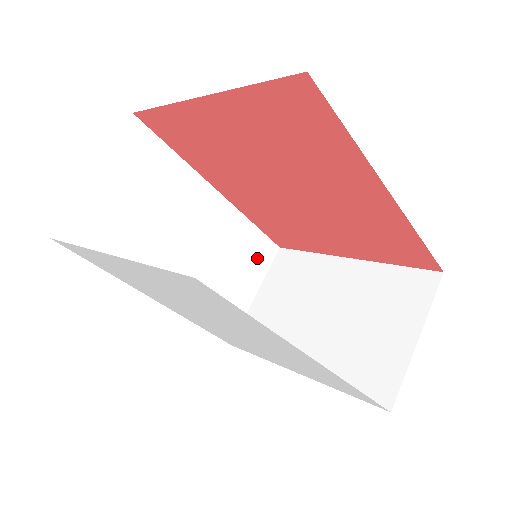
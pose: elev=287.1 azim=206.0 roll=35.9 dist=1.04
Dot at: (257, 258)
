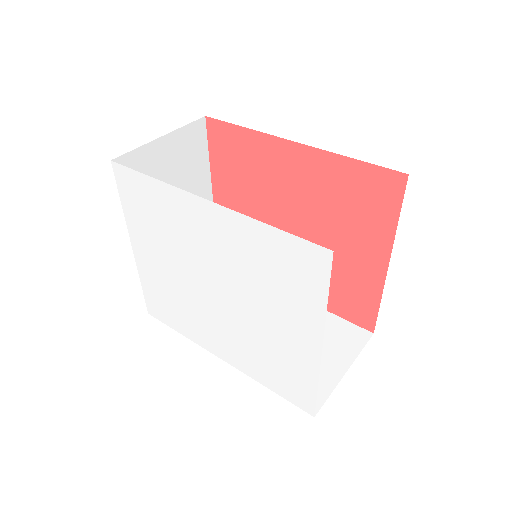
Dot at: (342, 340)
